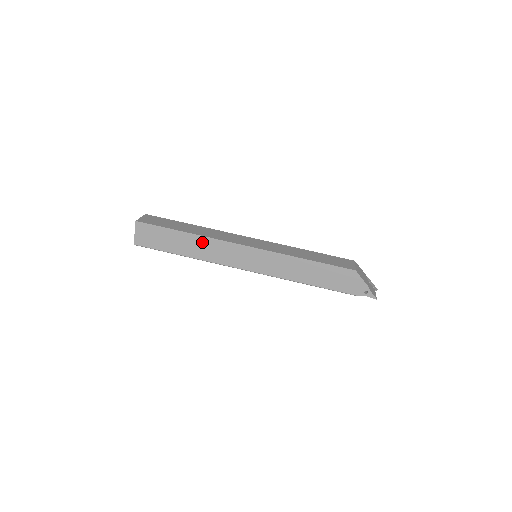
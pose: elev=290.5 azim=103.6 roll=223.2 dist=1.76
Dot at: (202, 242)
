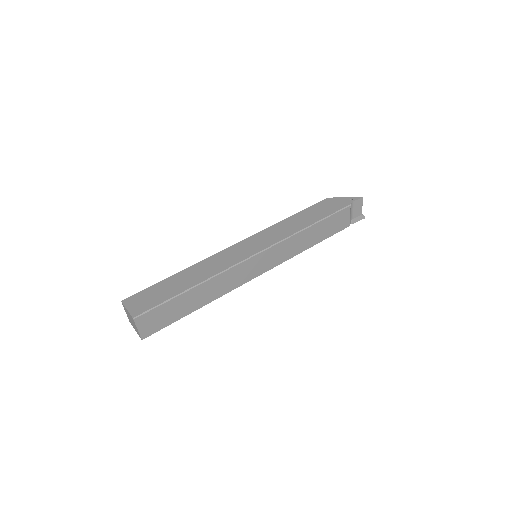
Dot at: (199, 267)
